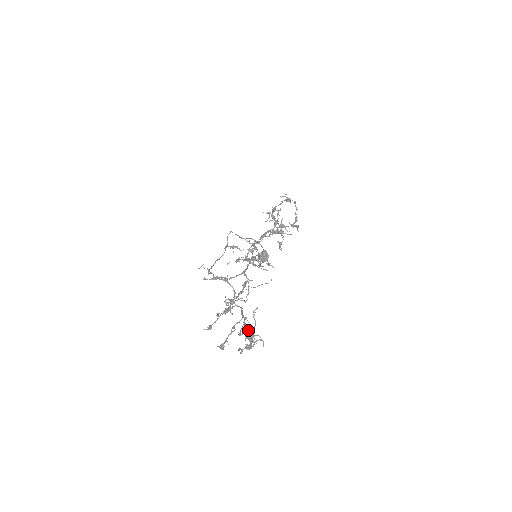
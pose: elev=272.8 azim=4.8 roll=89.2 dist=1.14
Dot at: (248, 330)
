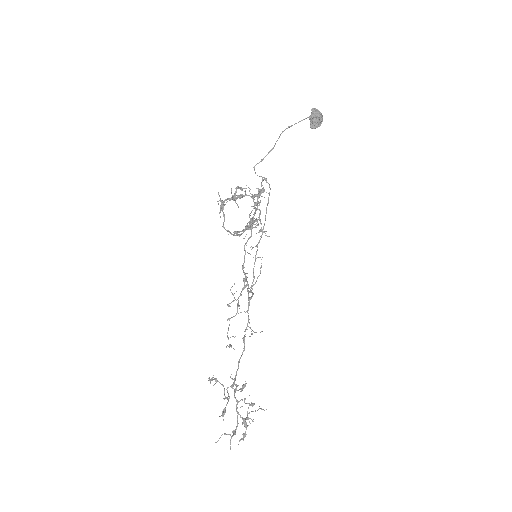
Dot at: (233, 435)
